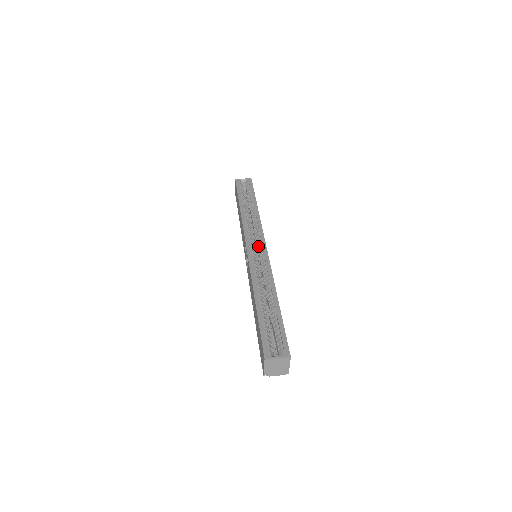
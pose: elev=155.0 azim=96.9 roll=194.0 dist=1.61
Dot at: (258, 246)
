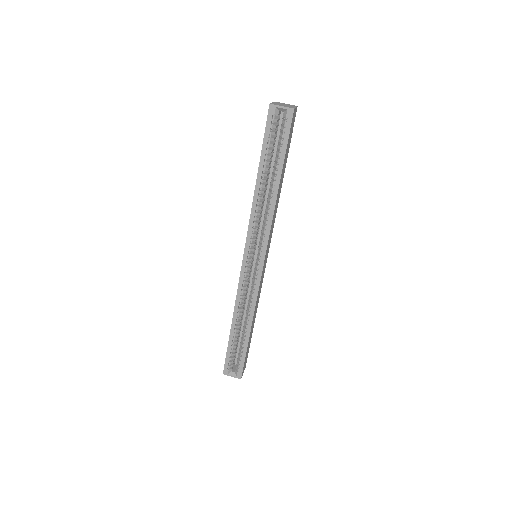
Dot at: (257, 256)
